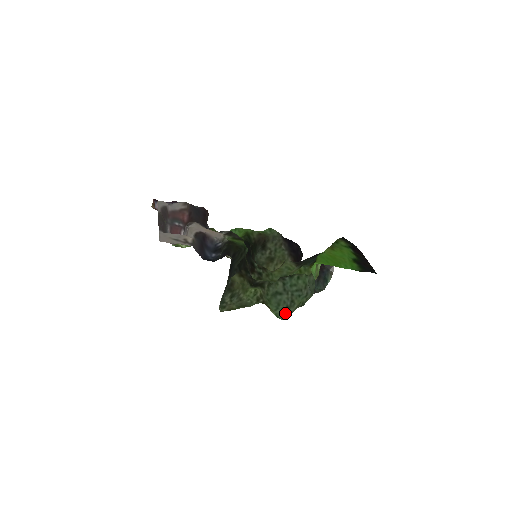
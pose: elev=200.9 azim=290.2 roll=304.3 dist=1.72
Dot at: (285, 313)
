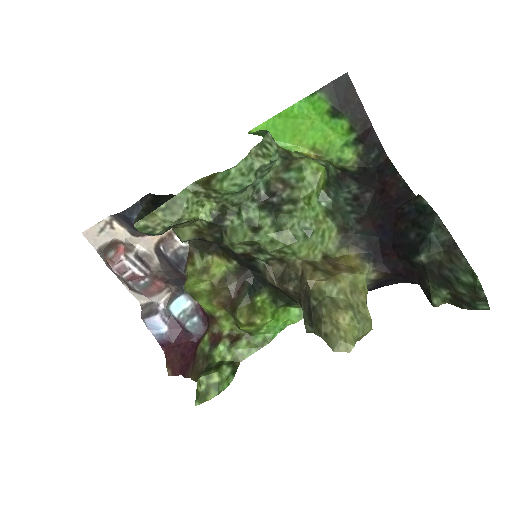
Dot at: (247, 171)
